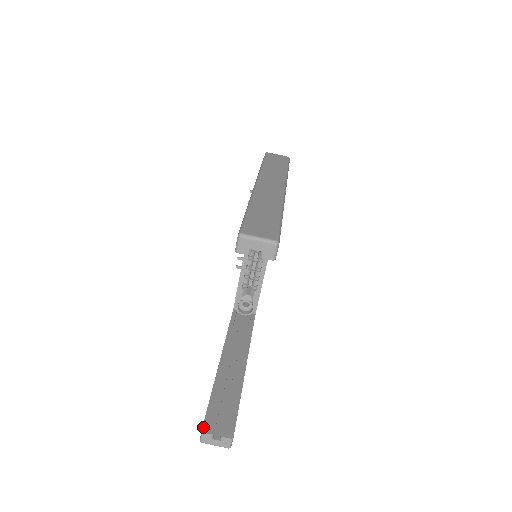
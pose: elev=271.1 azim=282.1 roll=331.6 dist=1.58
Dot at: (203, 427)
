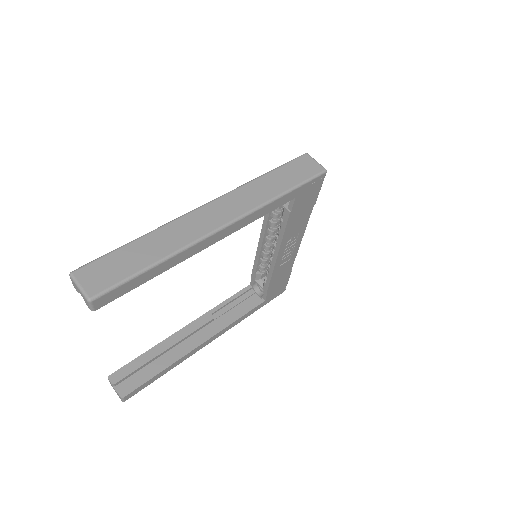
Dot at: (112, 374)
